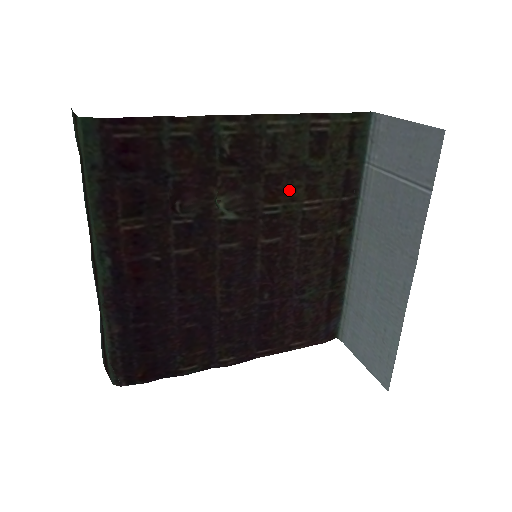
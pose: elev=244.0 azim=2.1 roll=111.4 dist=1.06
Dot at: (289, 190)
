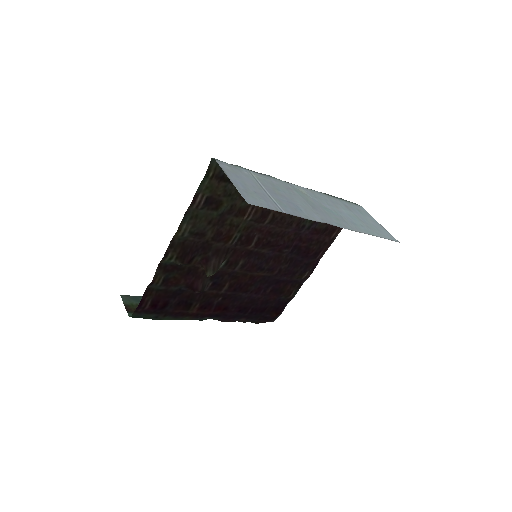
Dot at: (230, 227)
